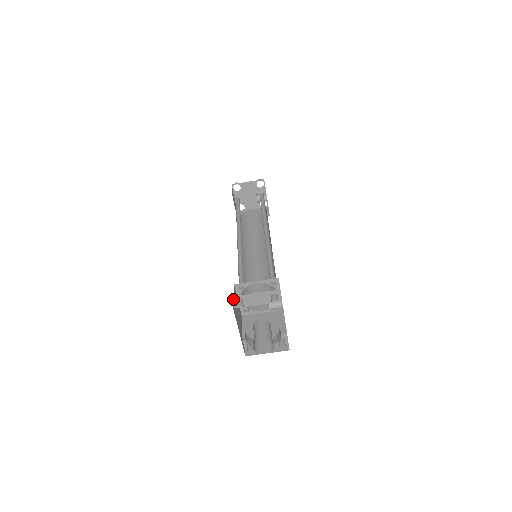
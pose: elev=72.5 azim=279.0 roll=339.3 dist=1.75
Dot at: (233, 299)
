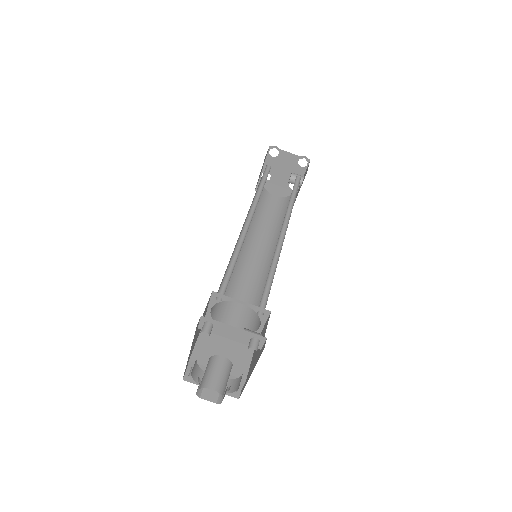
Dot at: (201, 318)
